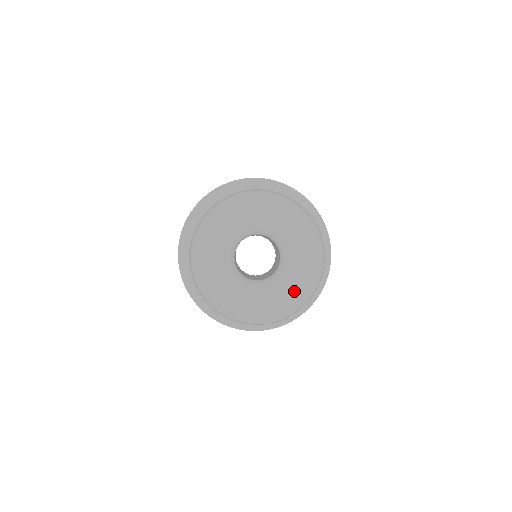
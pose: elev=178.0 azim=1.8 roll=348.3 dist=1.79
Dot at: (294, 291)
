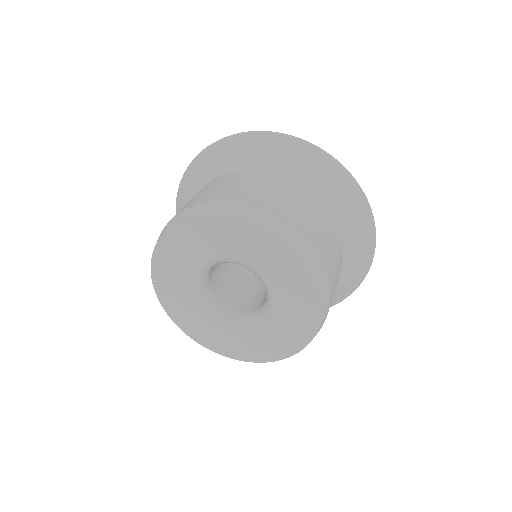
Dot at: (226, 342)
